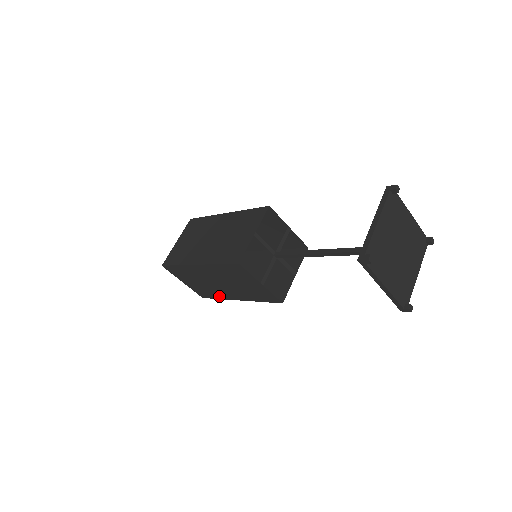
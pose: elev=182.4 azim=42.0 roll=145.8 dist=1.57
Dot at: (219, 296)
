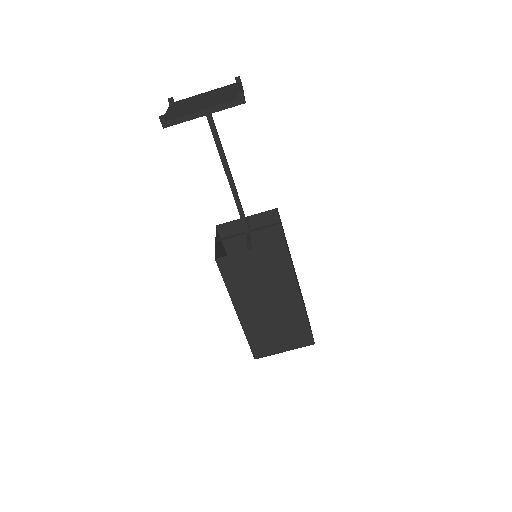
Dot at: (301, 318)
